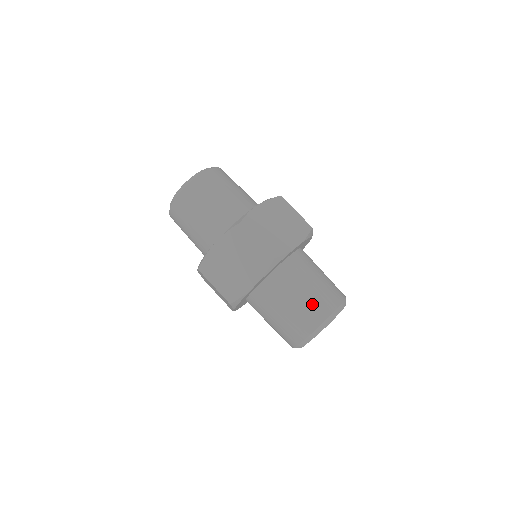
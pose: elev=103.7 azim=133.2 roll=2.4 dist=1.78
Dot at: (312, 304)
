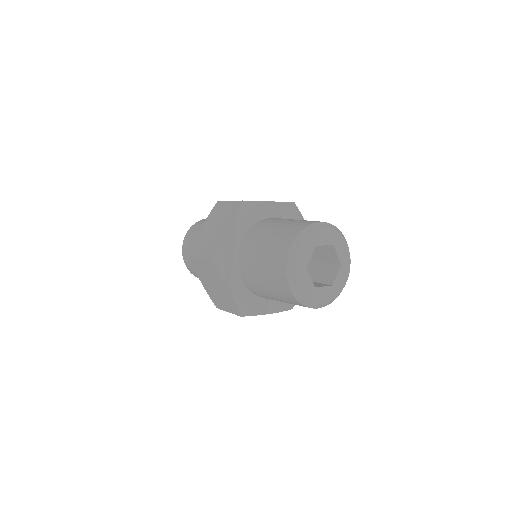
Dot at: (271, 265)
